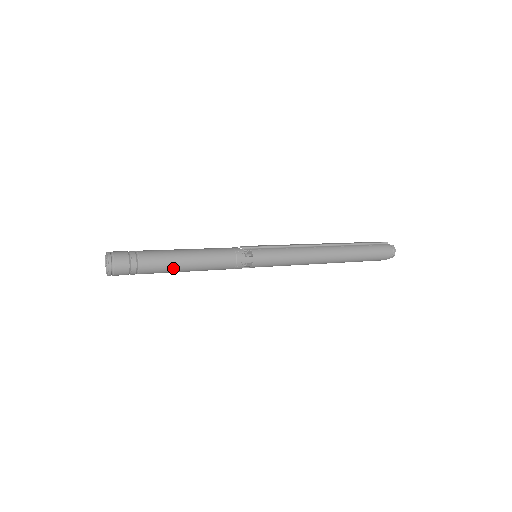
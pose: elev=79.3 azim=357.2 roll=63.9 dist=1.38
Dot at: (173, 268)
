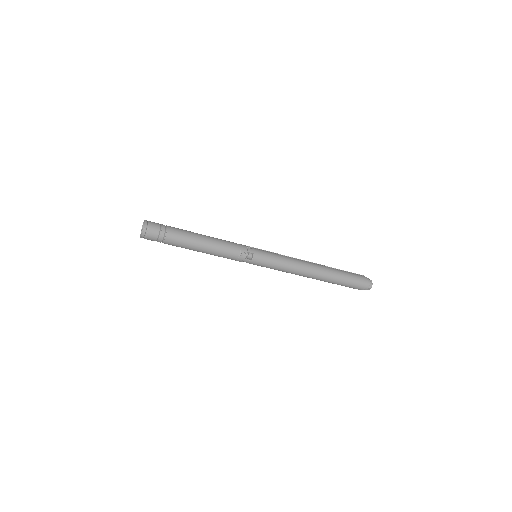
Dot at: (192, 240)
